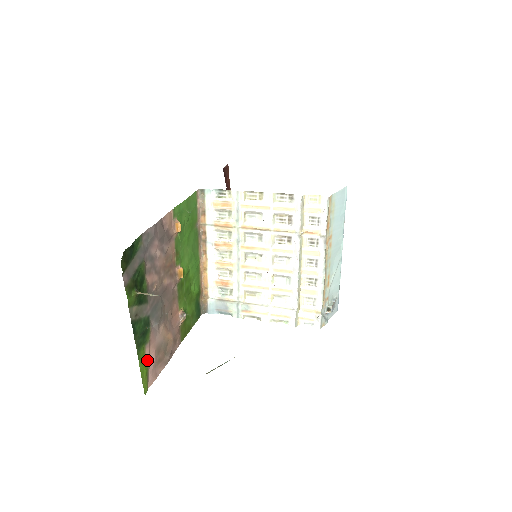
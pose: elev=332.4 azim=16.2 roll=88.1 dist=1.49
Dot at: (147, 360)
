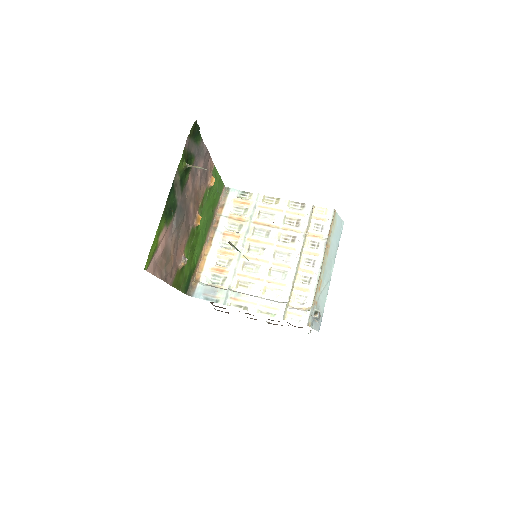
Dot at: (159, 241)
